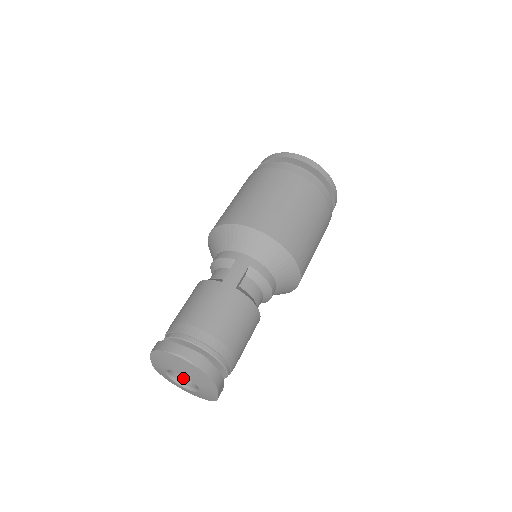
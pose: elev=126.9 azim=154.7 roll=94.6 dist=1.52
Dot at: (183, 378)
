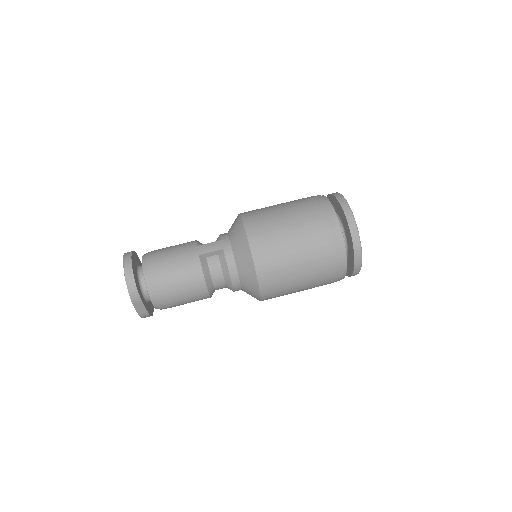
Dot at: occluded
